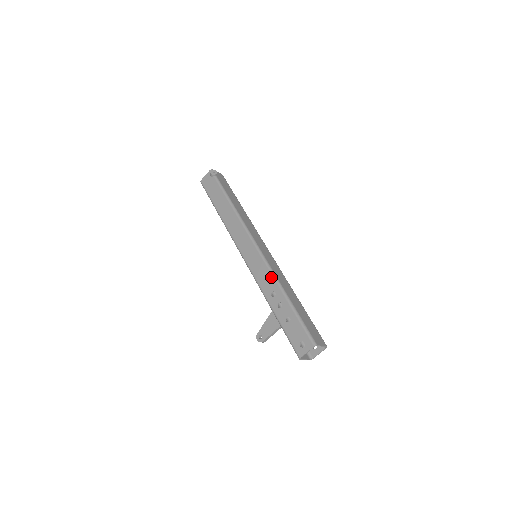
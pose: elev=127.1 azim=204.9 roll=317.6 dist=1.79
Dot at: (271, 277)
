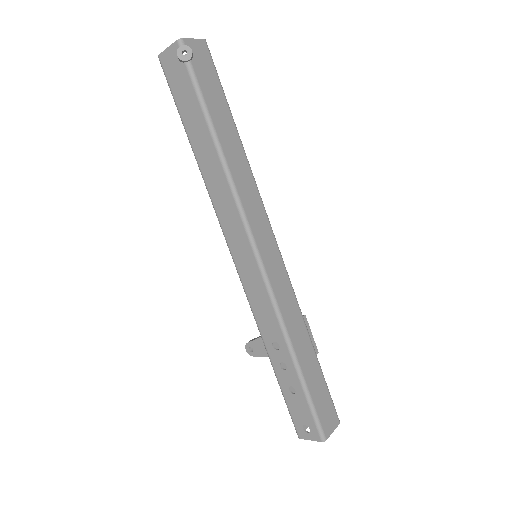
Dot at: (276, 322)
